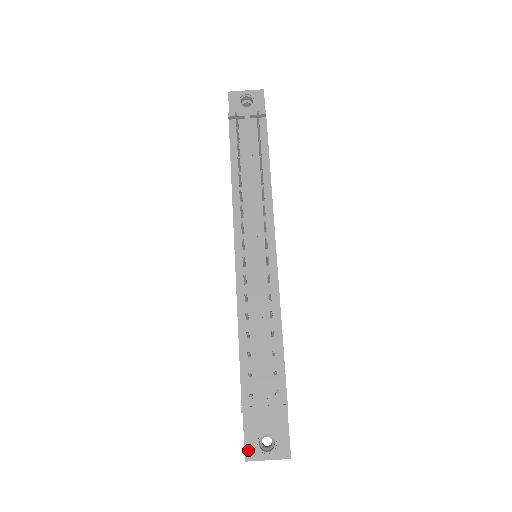
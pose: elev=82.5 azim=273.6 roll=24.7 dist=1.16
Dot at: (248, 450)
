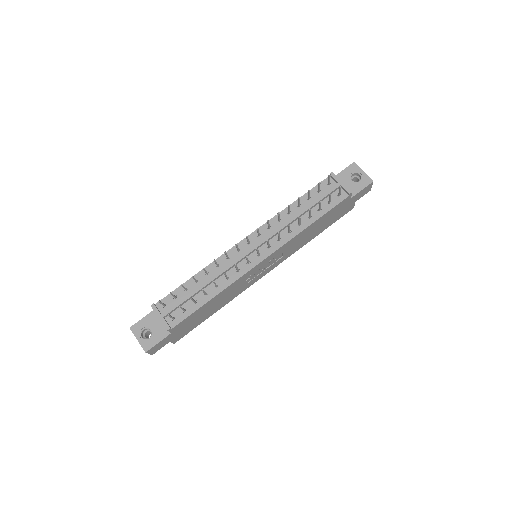
Dot at: (136, 325)
